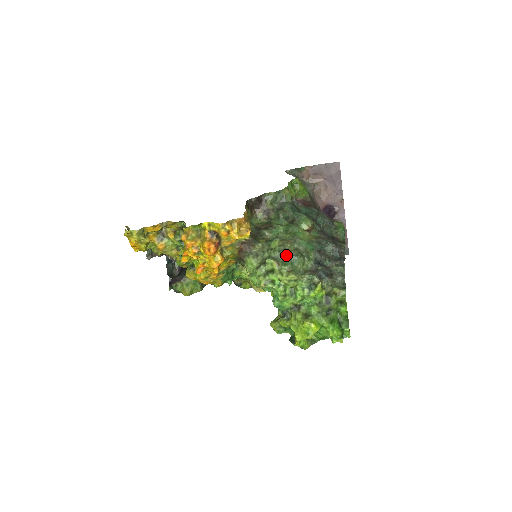
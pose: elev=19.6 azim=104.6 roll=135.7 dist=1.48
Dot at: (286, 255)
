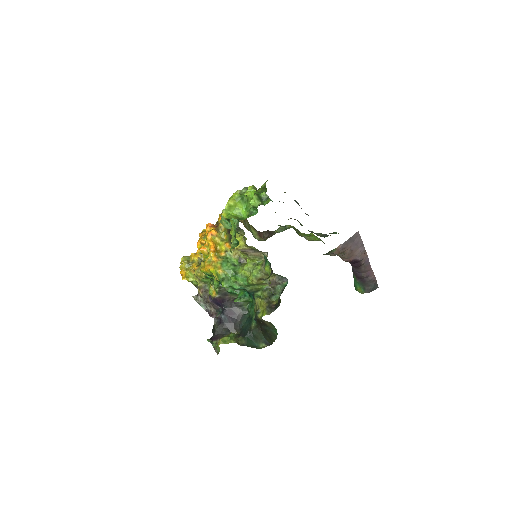
Dot at: occluded
